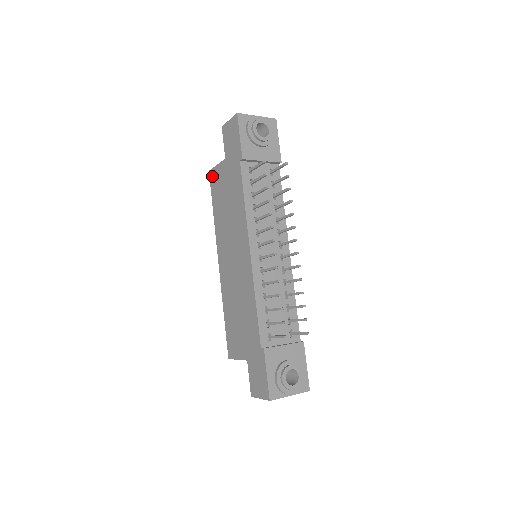
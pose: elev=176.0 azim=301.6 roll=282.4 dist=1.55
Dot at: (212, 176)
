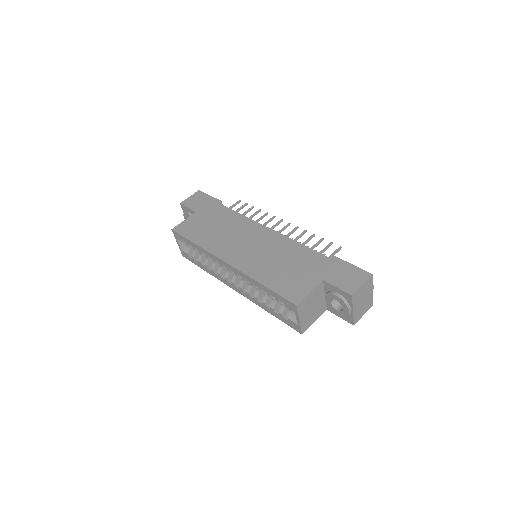
Dot at: (180, 228)
